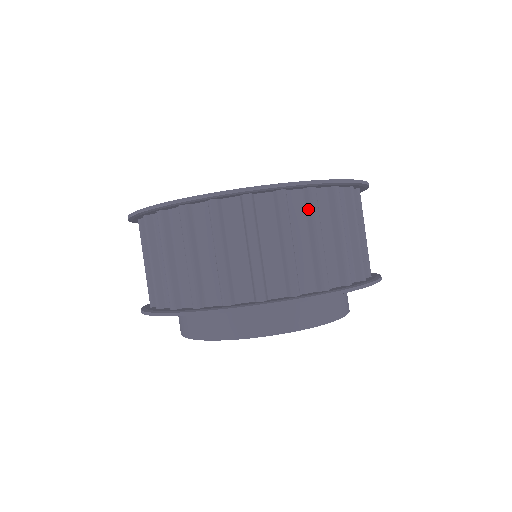
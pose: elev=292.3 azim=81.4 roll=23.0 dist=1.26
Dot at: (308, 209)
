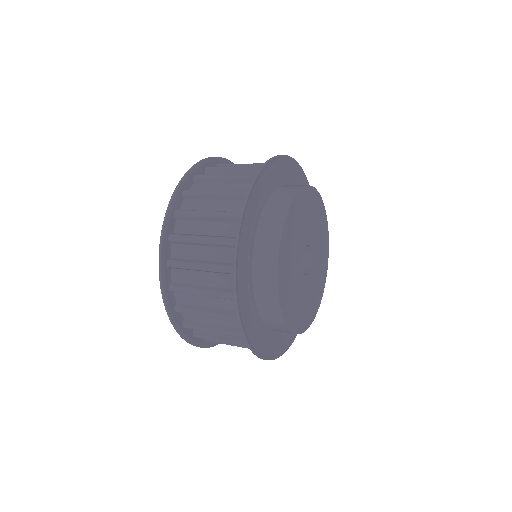
Dot at: occluded
